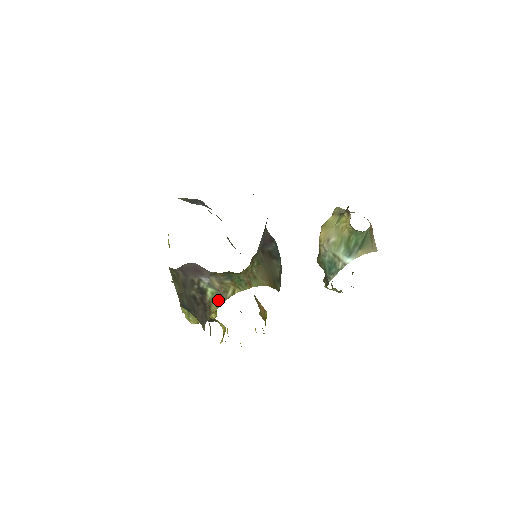
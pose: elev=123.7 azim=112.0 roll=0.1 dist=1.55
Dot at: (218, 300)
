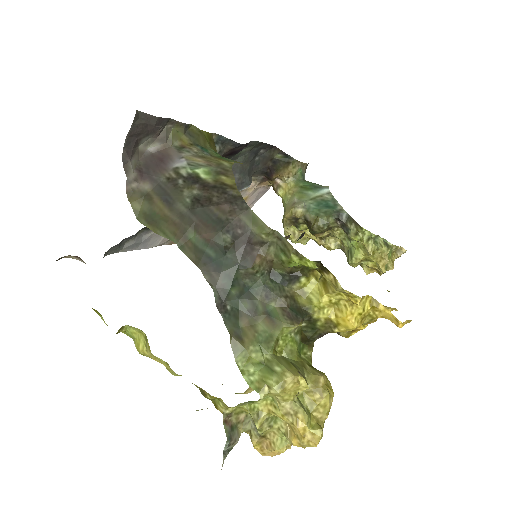
Dot at: (222, 173)
